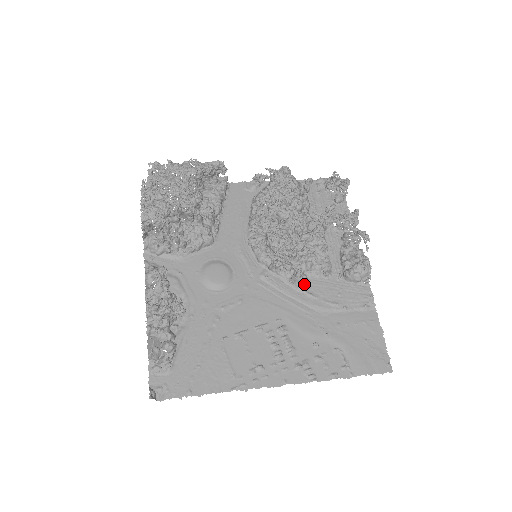
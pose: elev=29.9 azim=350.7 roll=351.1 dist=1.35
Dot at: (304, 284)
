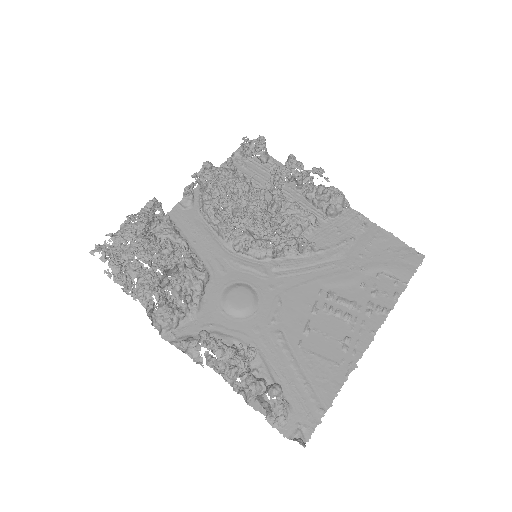
Dot at: (311, 246)
